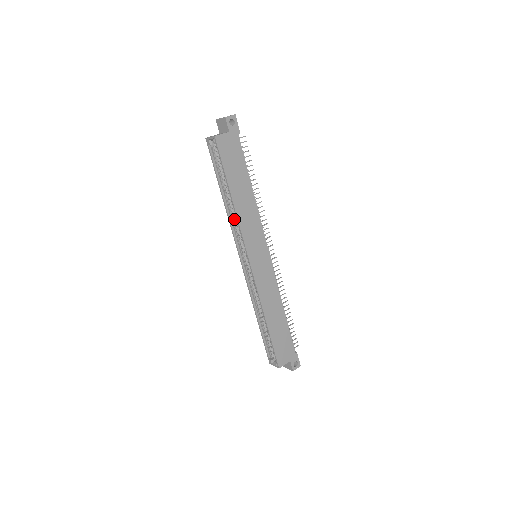
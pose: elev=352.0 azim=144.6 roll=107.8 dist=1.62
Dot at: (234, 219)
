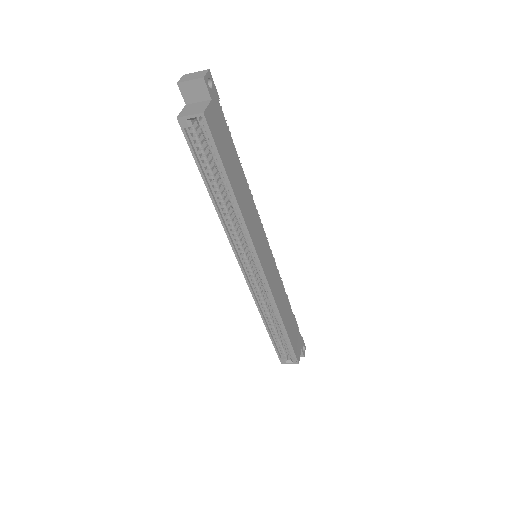
Dot at: (231, 222)
